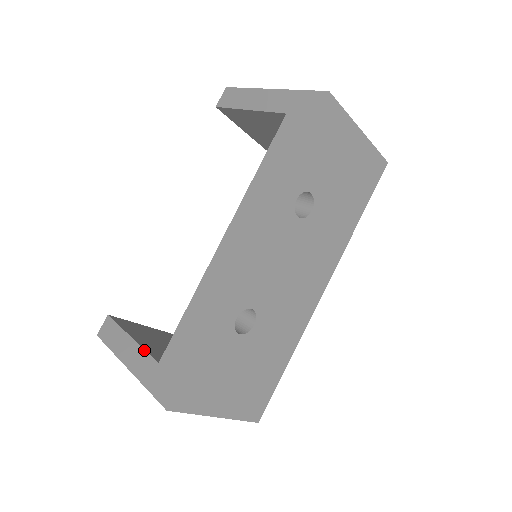
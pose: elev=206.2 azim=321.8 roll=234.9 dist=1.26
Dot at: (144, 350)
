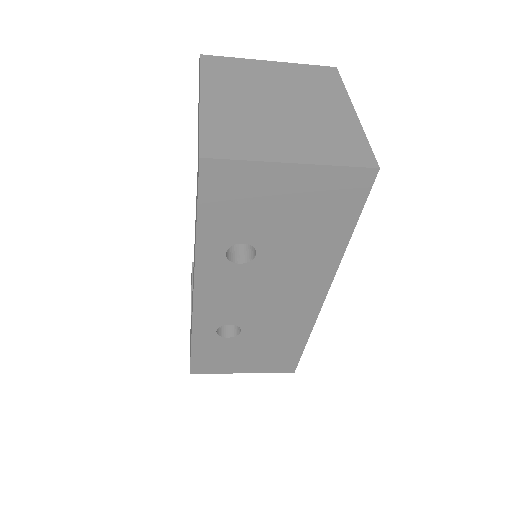
Dot at: occluded
